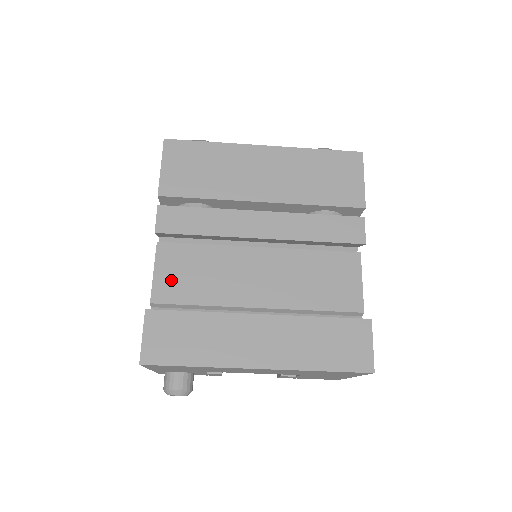
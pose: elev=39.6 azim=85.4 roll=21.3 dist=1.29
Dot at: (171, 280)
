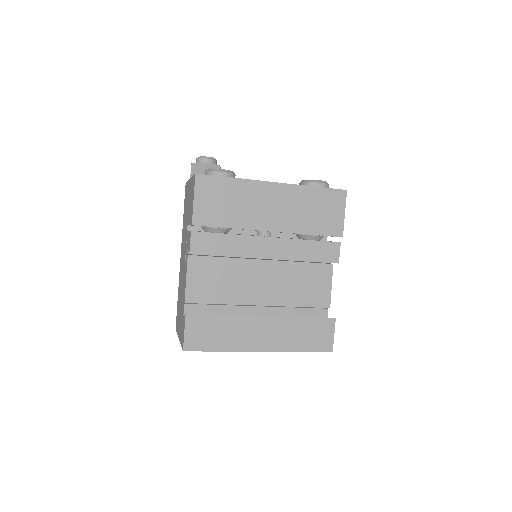
Dot at: (199, 285)
